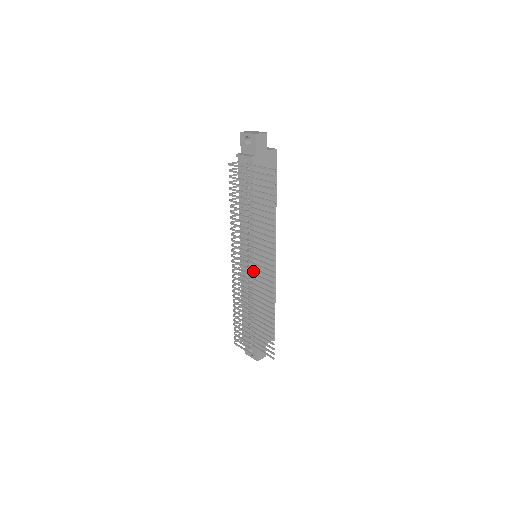
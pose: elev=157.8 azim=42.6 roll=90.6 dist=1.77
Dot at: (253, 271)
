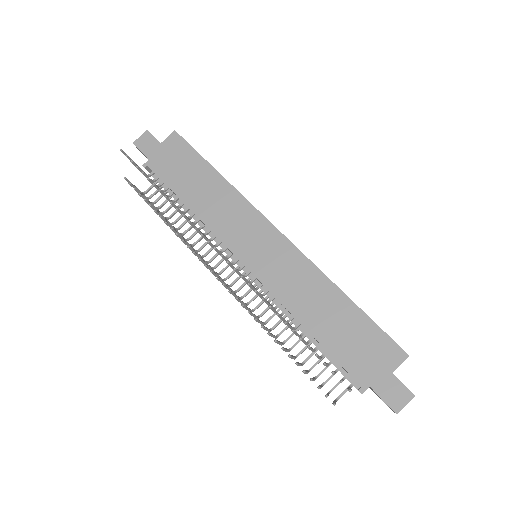
Dot at: (255, 277)
